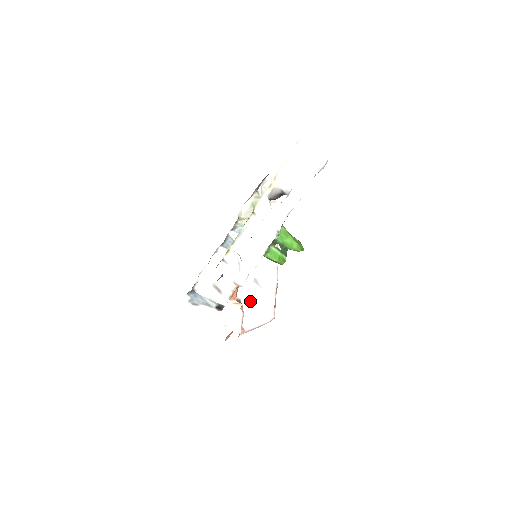
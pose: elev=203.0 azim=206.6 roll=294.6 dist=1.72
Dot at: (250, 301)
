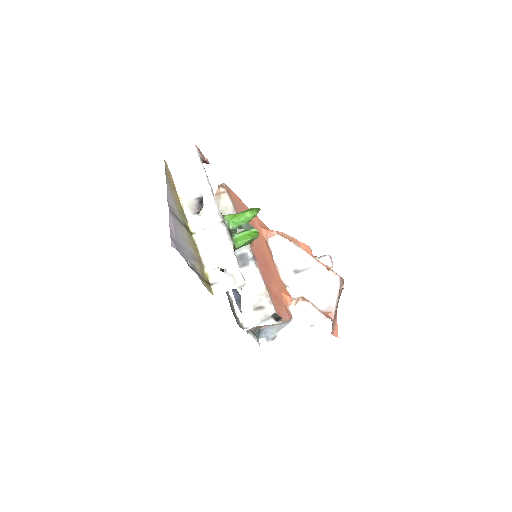
Dot at: (310, 289)
